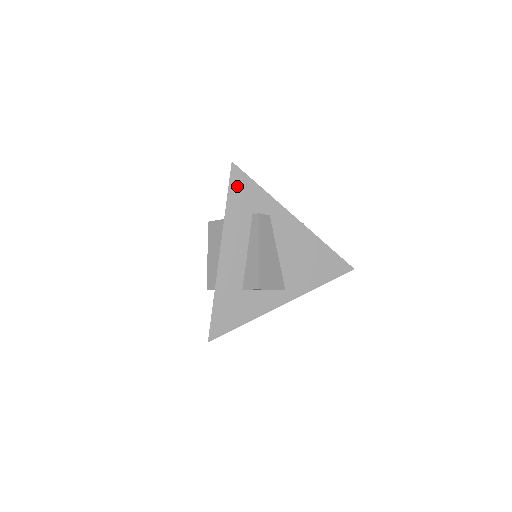
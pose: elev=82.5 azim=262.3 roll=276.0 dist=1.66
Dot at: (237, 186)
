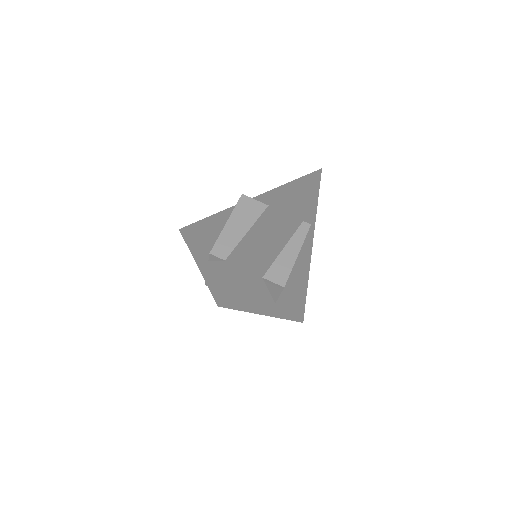
Dot at: (312, 189)
